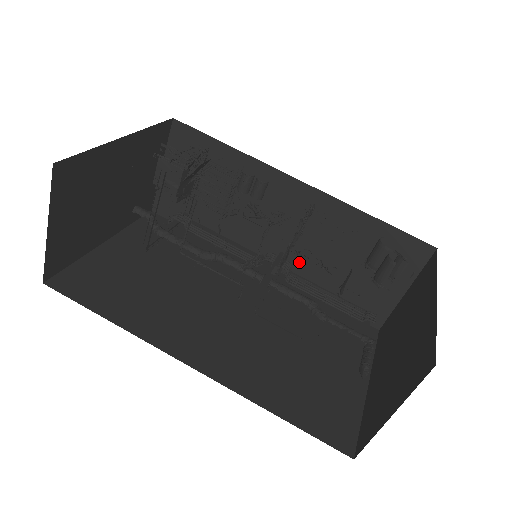
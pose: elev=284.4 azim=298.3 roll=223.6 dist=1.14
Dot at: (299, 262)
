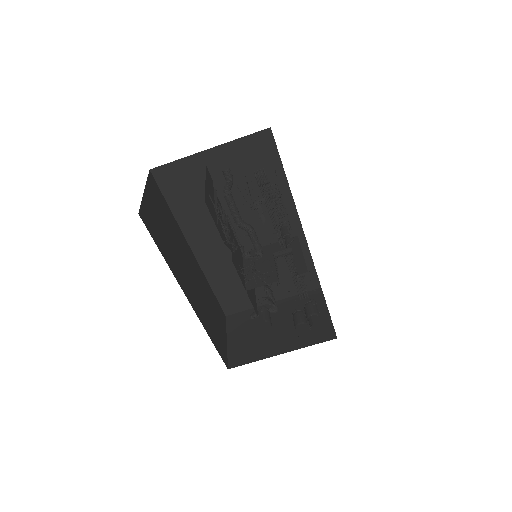
Dot at: occluded
